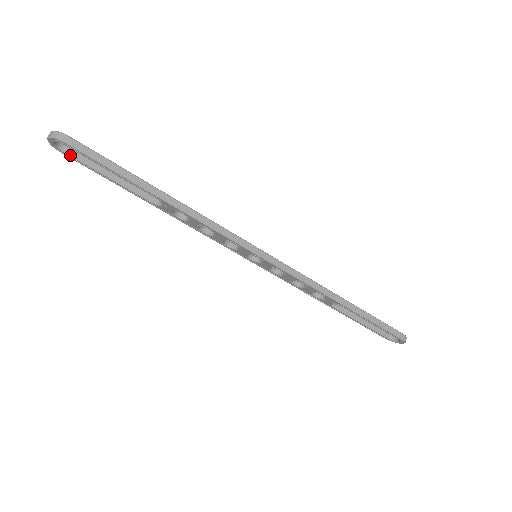
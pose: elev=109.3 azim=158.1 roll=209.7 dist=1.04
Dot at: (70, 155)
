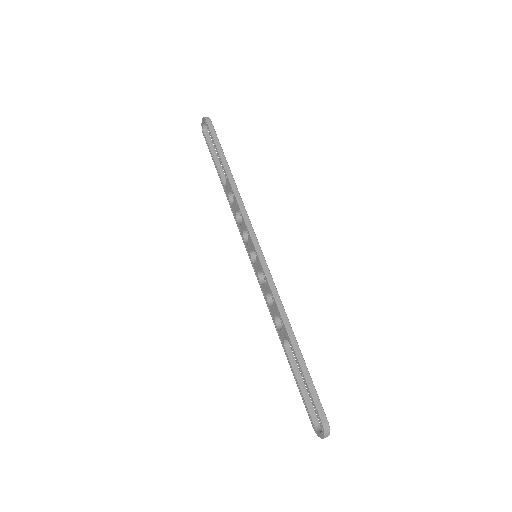
Dot at: (206, 136)
